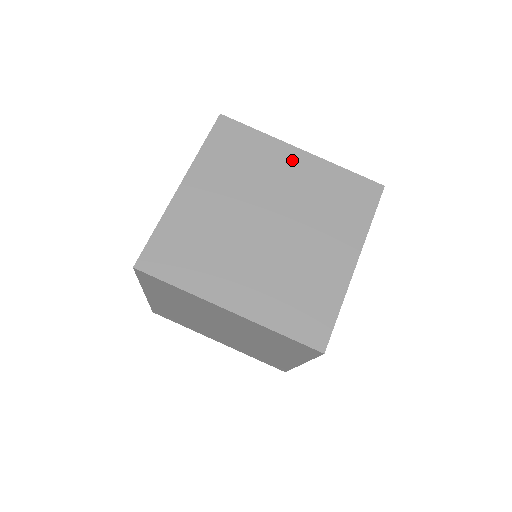
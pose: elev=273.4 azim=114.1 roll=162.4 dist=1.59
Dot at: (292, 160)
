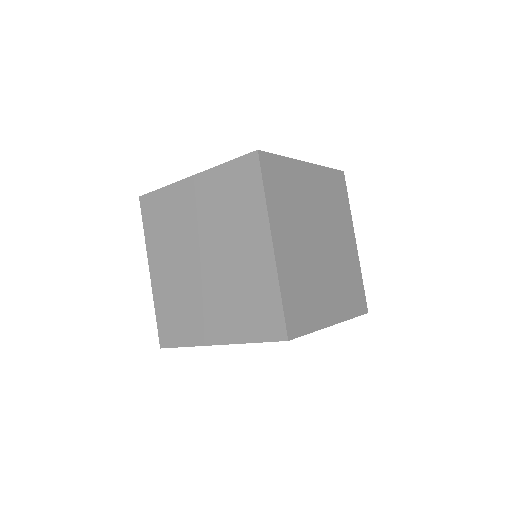
Dot at: (258, 242)
